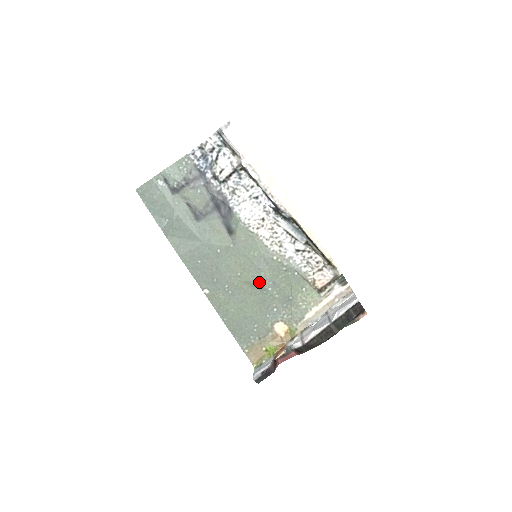
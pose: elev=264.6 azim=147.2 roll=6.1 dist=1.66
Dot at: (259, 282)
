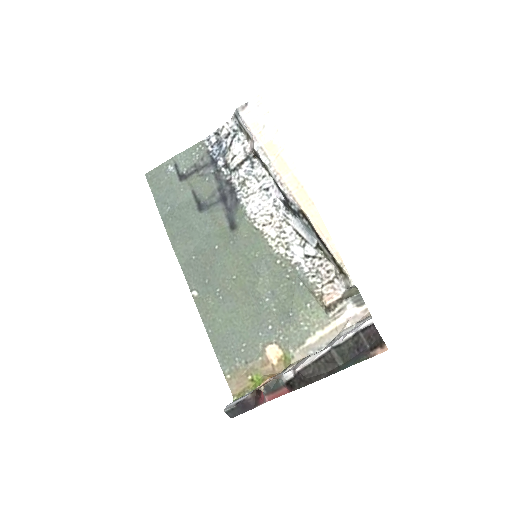
Dot at: (256, 289)
